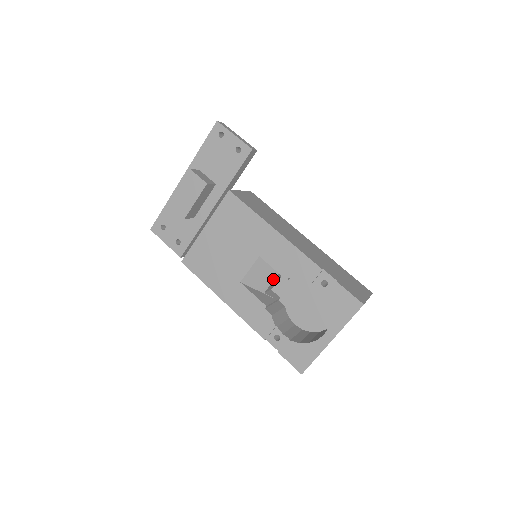
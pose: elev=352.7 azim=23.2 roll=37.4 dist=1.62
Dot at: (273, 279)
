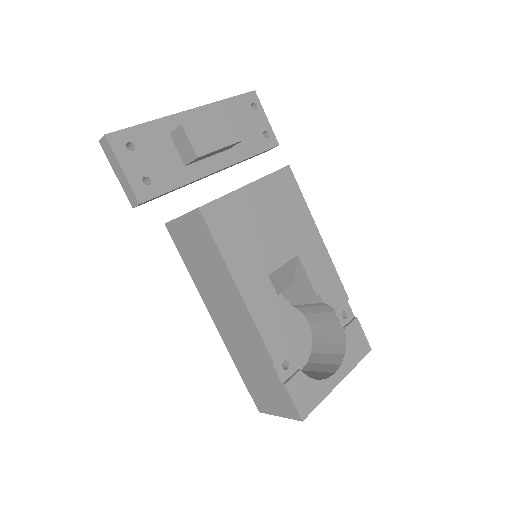
Dot at: (281, 291)
